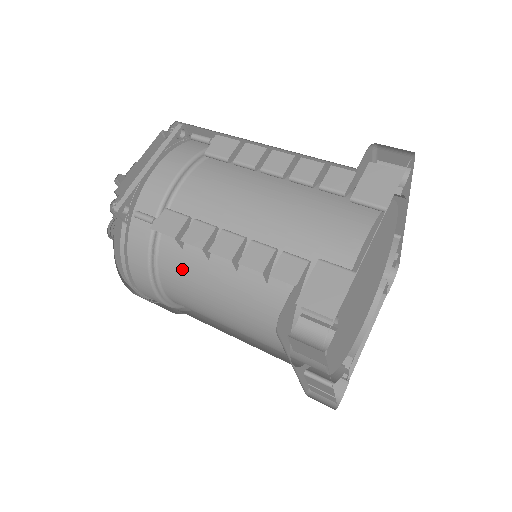
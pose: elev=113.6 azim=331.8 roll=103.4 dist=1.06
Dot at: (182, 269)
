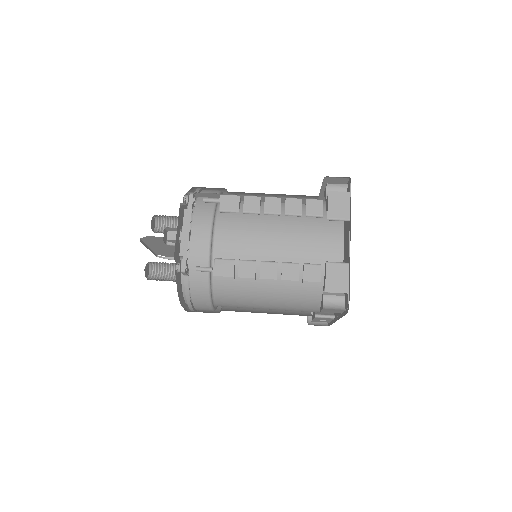
Dot at: (234, 290)
